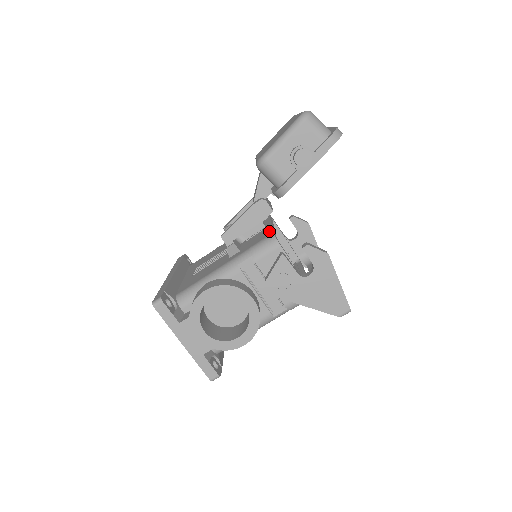
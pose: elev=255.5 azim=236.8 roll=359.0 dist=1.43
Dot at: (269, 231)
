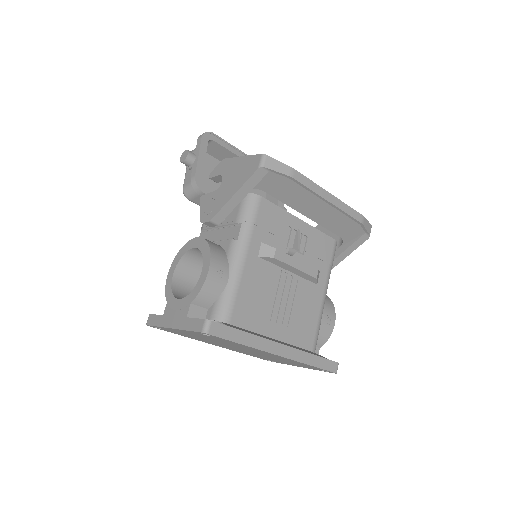
Dot at: occluded
